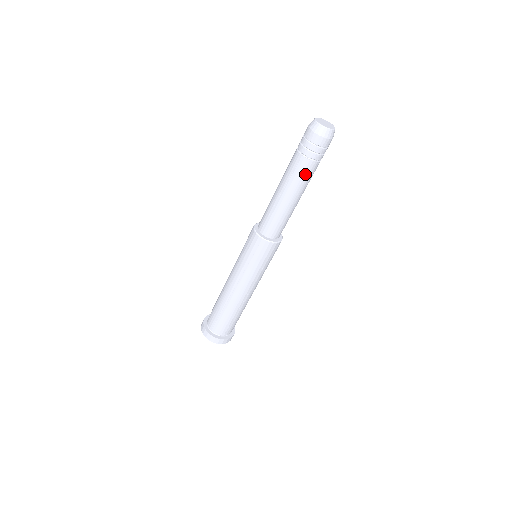
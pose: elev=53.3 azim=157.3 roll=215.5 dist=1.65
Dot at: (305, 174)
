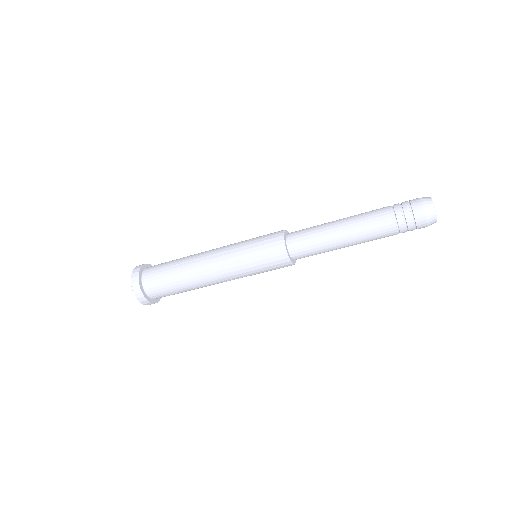
Dot at: (380, 235)
